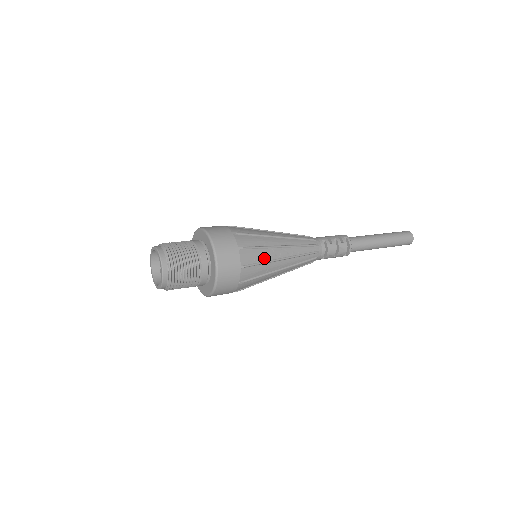
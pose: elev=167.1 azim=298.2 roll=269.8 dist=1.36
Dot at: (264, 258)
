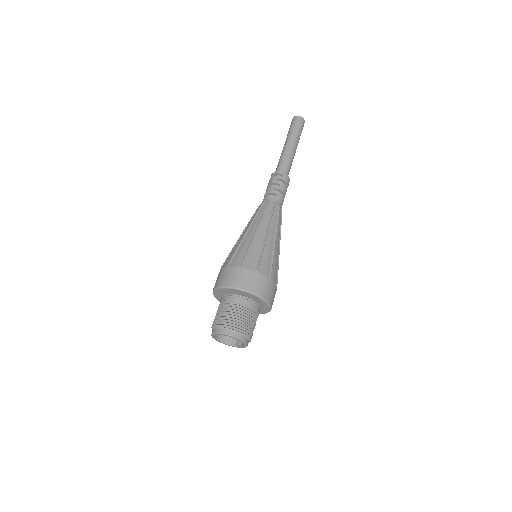
Dot at: occluded
